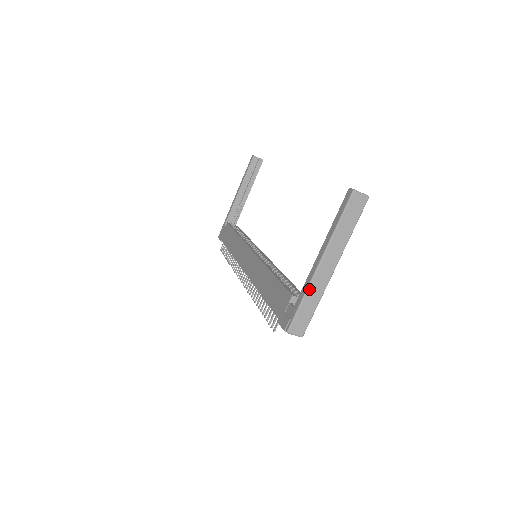
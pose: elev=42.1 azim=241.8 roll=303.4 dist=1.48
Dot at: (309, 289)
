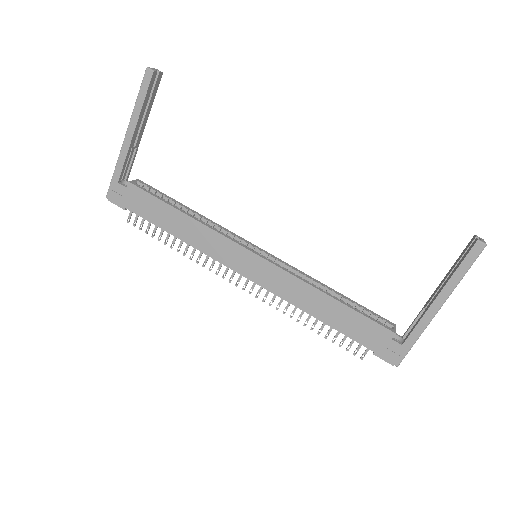
Dot at: occluded
